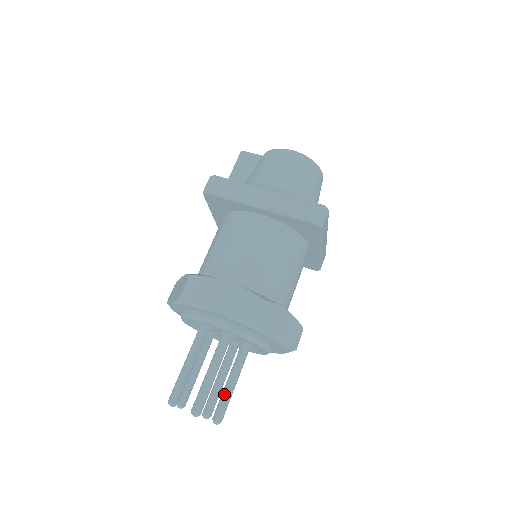
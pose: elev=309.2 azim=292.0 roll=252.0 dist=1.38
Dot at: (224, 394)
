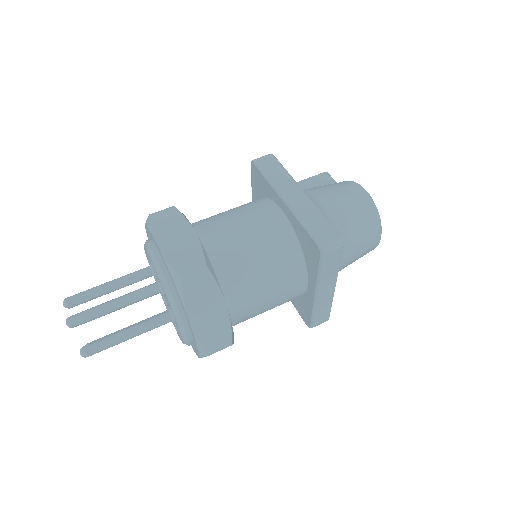
Dot at: (112, 335)
